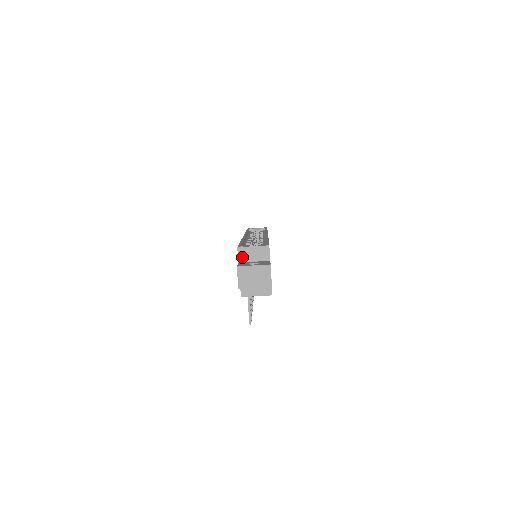
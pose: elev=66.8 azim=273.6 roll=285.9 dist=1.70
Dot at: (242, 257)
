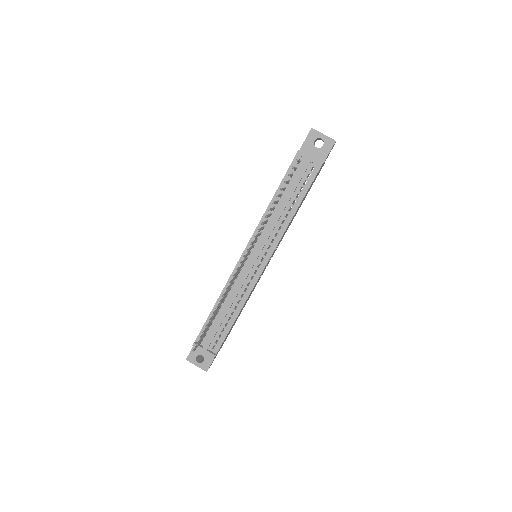
Dot at: occluded
